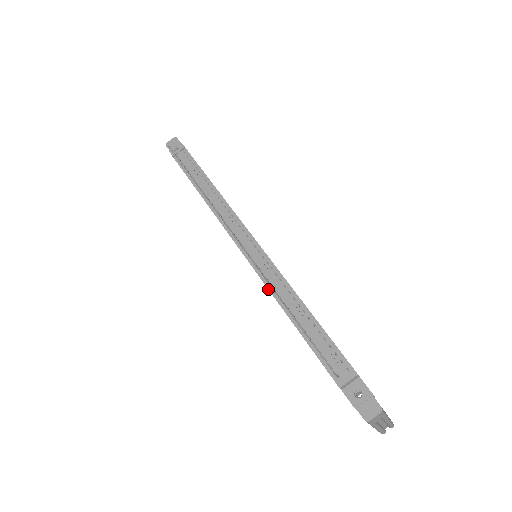
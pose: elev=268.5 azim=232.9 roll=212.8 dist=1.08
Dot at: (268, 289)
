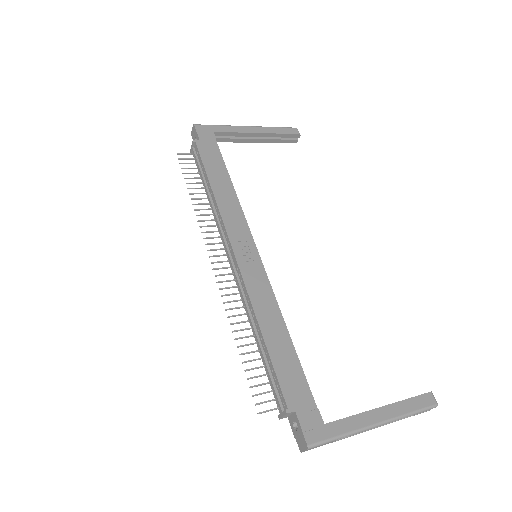
Dot at: occluded
